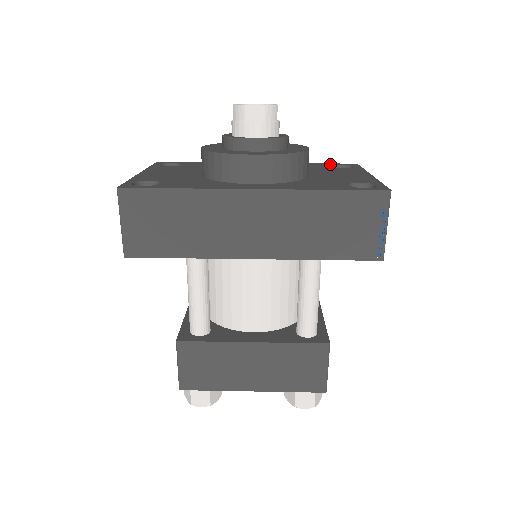
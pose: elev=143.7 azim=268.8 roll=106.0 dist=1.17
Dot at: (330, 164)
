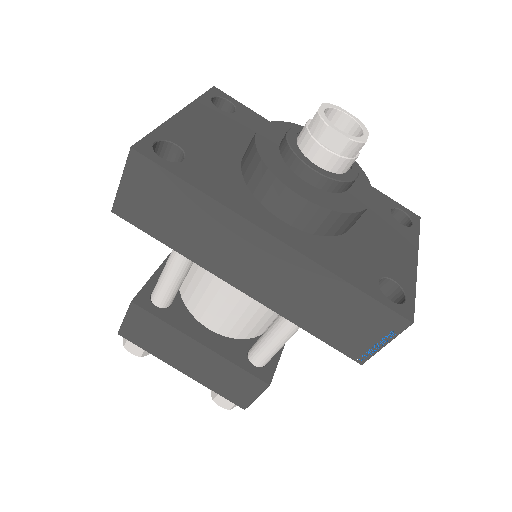
Dot at: (392, 203)
